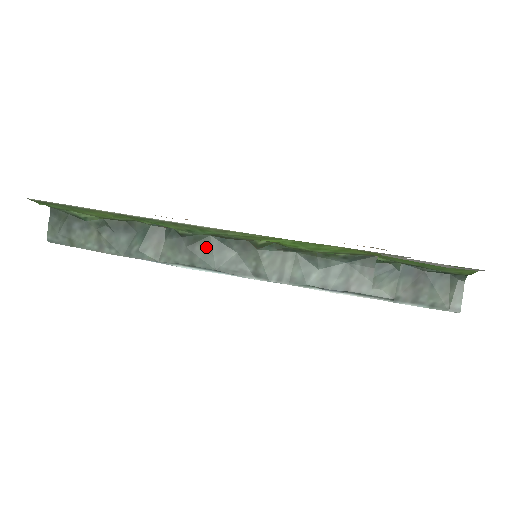
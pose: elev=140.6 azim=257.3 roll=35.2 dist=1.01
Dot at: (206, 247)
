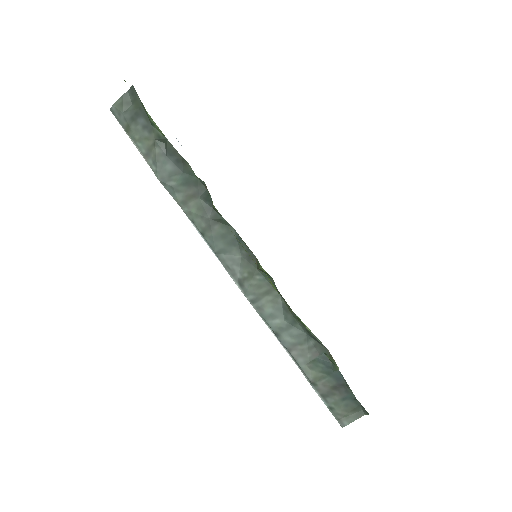
Dot at: (223, 232)
